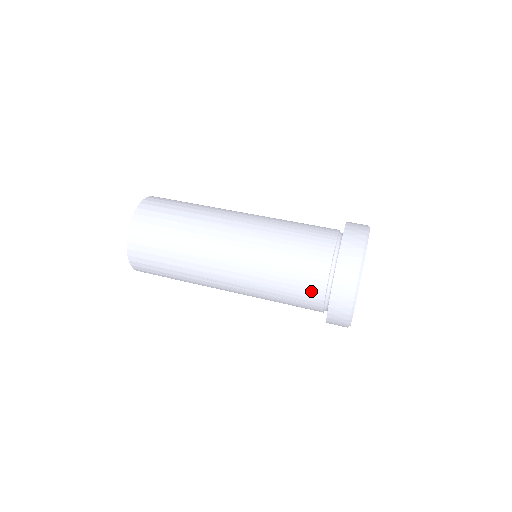
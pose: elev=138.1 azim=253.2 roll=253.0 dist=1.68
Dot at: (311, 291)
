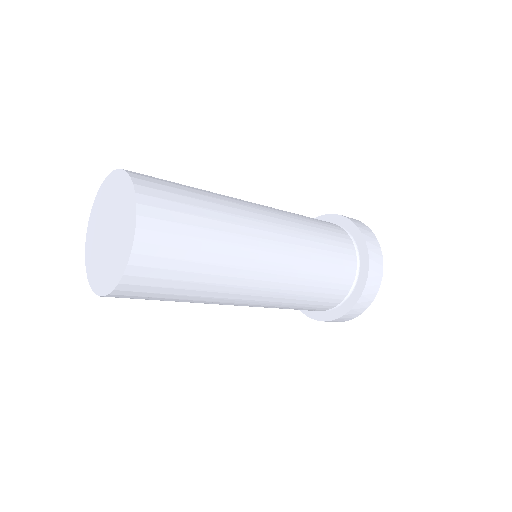
Dot at: (346, 251)
